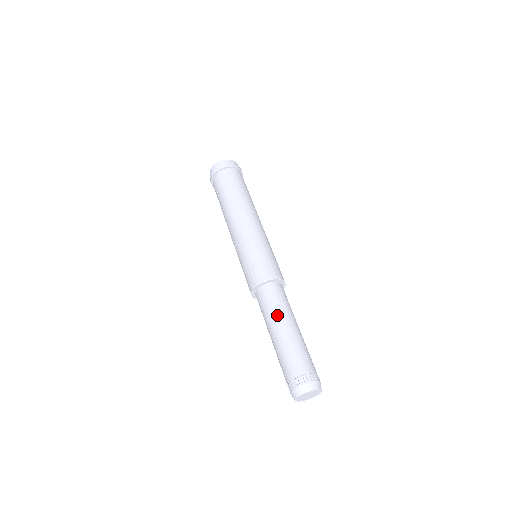
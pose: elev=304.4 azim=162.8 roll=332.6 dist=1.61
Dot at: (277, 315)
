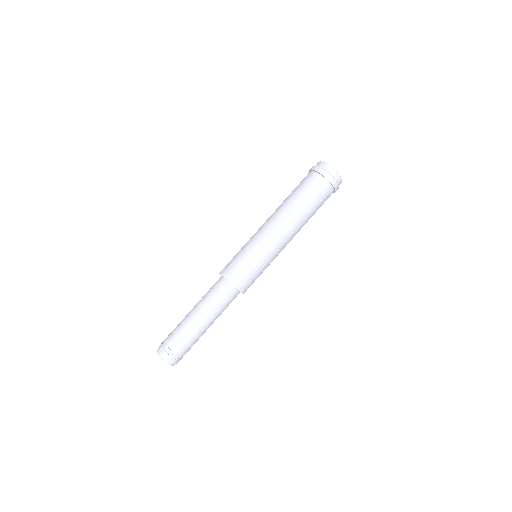
Dot at: (208, 308)
